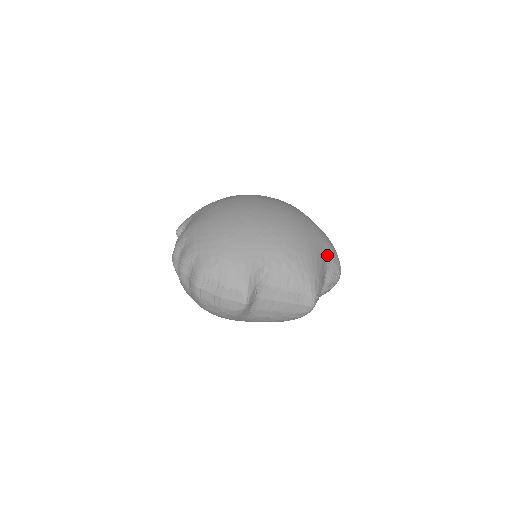
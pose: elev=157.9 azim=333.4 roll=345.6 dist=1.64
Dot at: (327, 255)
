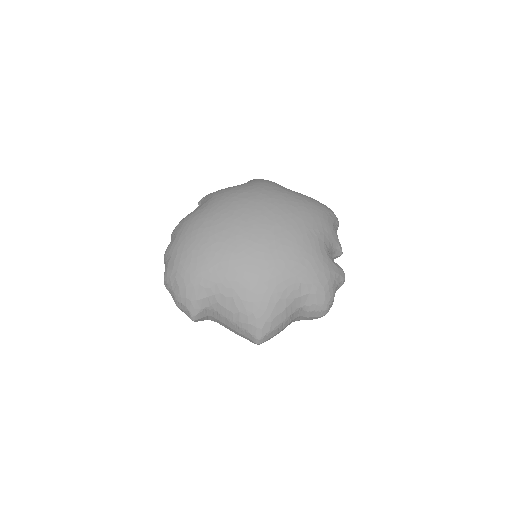
Dot at: (303, 296)
